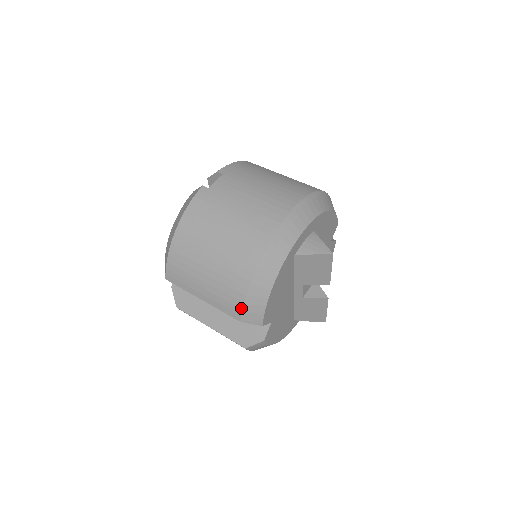
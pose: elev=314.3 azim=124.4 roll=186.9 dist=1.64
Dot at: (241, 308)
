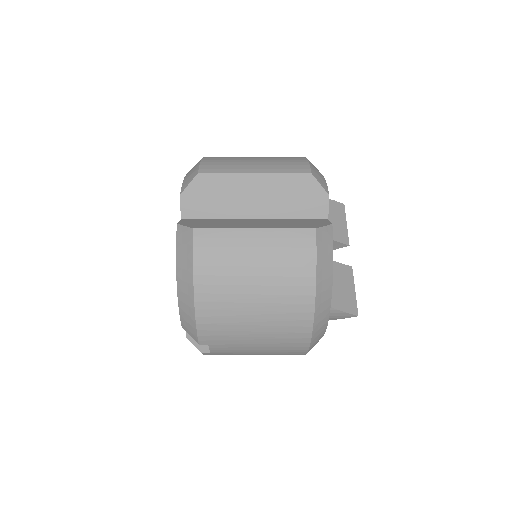
Dot at: (308, 164)
